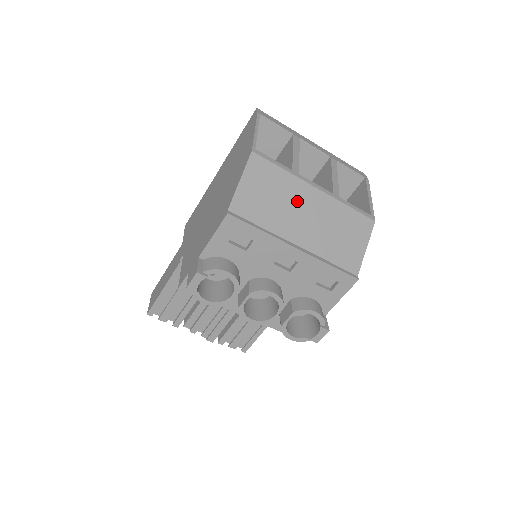
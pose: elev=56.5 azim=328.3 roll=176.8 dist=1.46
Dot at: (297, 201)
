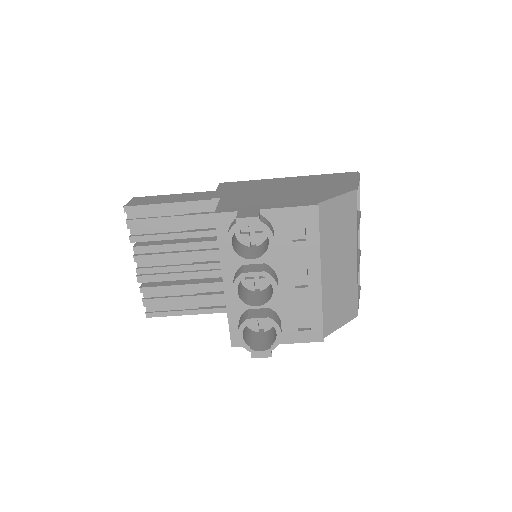
Dot at: (345, 249)
